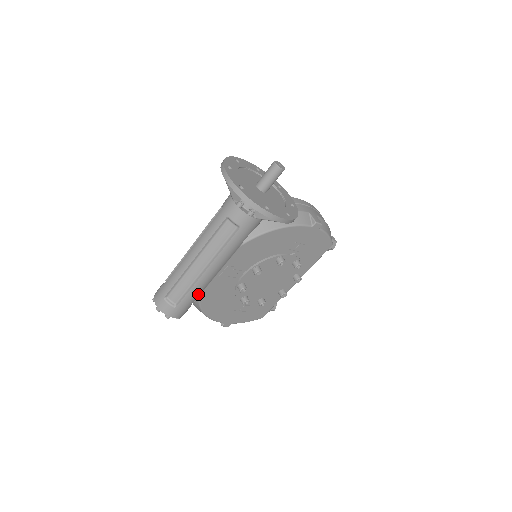
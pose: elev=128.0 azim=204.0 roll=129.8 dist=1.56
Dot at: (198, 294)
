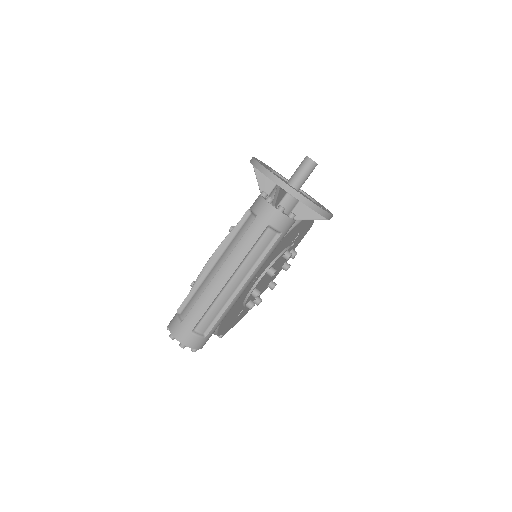
Dot at: occluded
